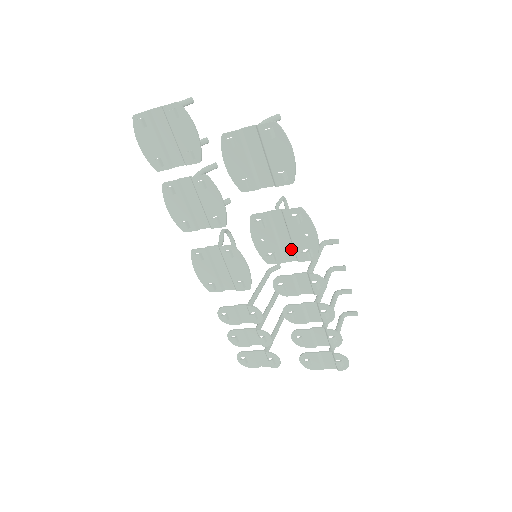
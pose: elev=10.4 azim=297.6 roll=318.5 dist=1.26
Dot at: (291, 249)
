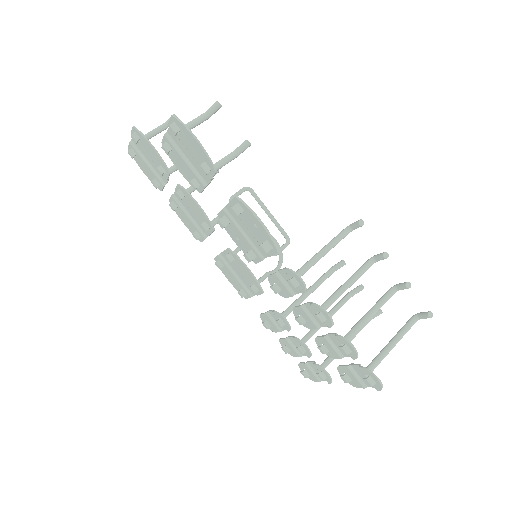
Dot at: (259, 243)
